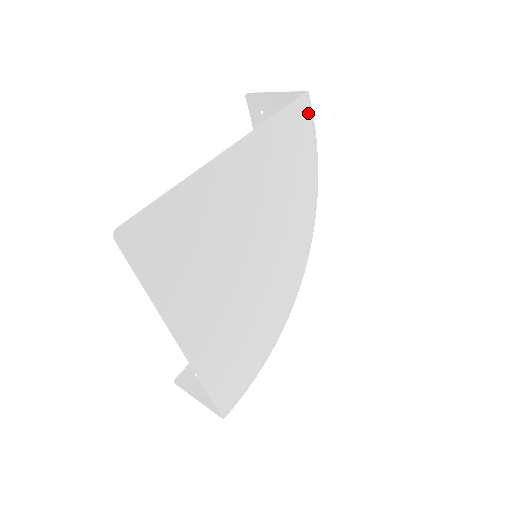
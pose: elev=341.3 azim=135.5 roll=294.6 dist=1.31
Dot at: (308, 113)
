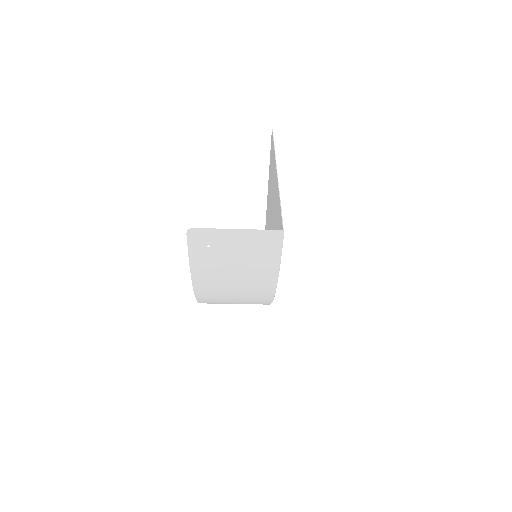
Dot at: occluded
